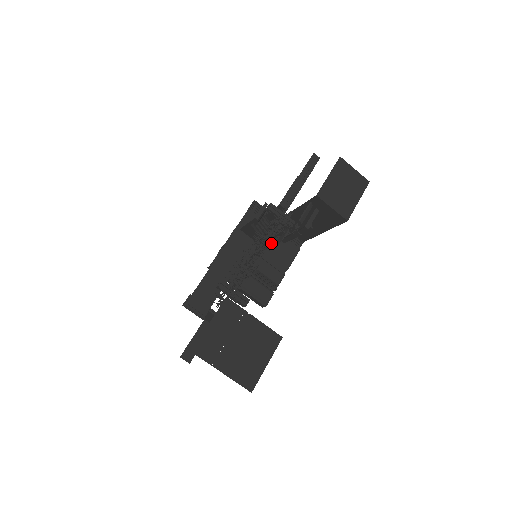
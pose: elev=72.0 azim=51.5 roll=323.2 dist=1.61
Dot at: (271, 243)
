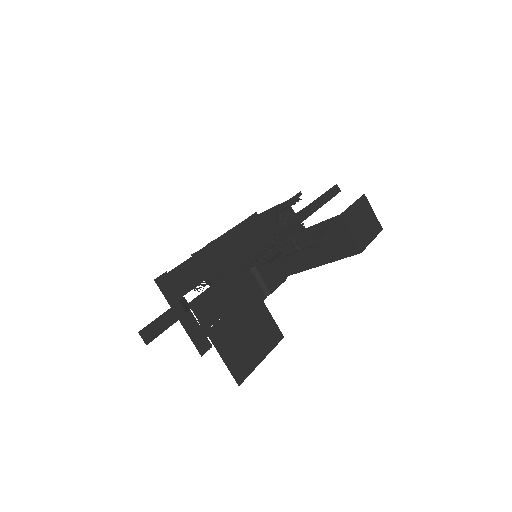
Dot at: occluded
